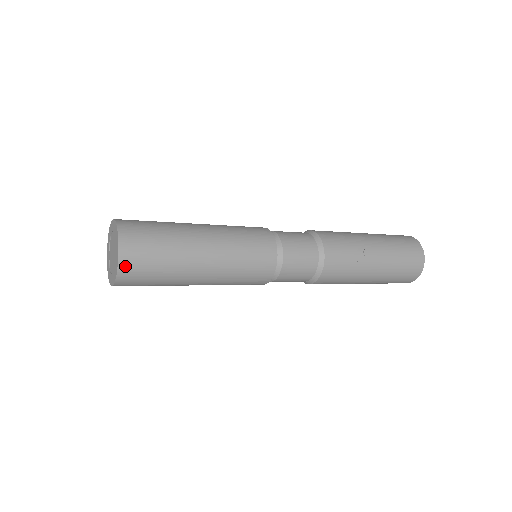
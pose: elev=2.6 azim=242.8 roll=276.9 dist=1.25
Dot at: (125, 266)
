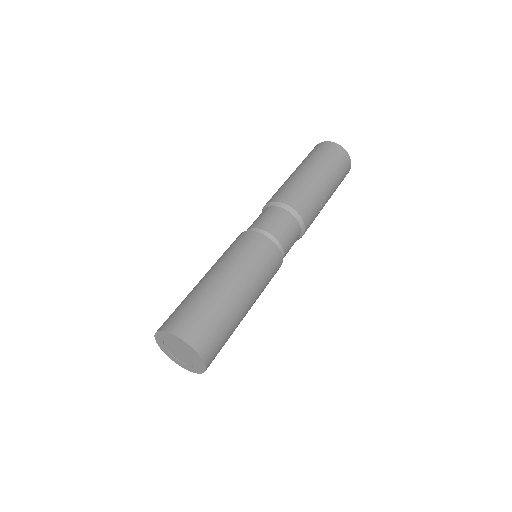
Dot at: occluded
